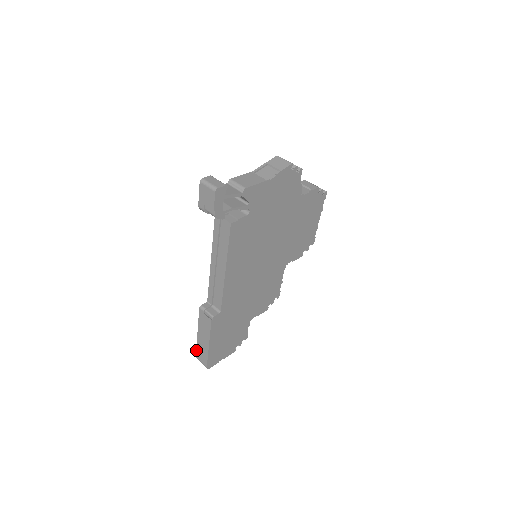
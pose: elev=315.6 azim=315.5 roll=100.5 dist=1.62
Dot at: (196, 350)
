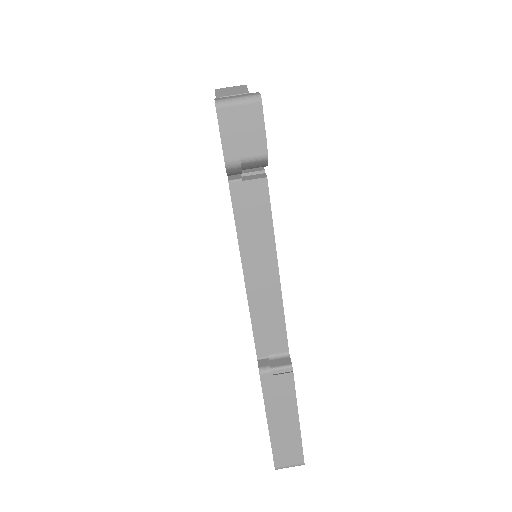
Dot at: (273, 456)
